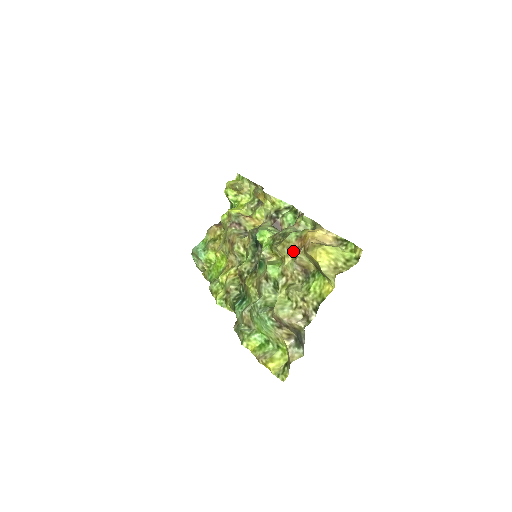
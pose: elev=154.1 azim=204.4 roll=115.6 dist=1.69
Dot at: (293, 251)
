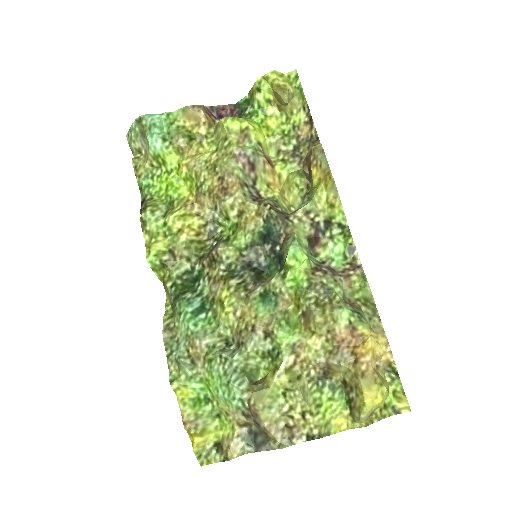
Dot at: (332, 339)
